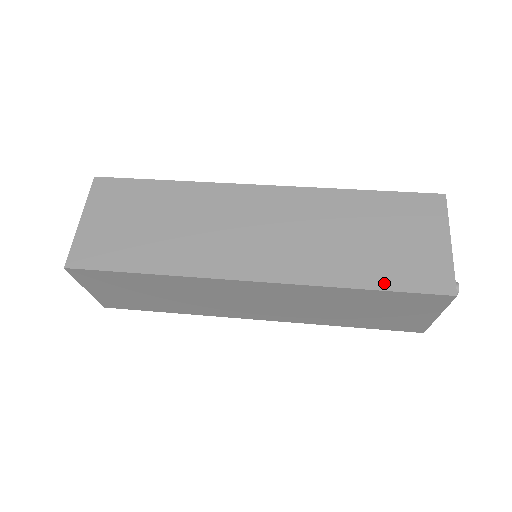
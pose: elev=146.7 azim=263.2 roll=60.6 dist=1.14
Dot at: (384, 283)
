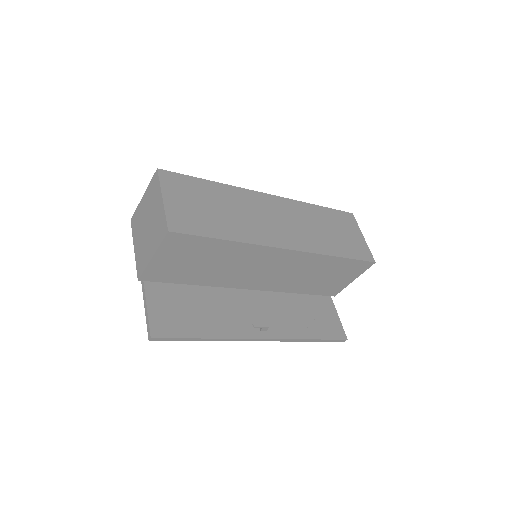
Dot at: occluded
